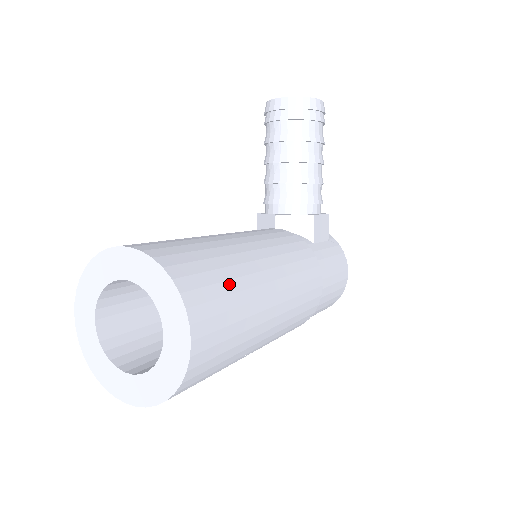
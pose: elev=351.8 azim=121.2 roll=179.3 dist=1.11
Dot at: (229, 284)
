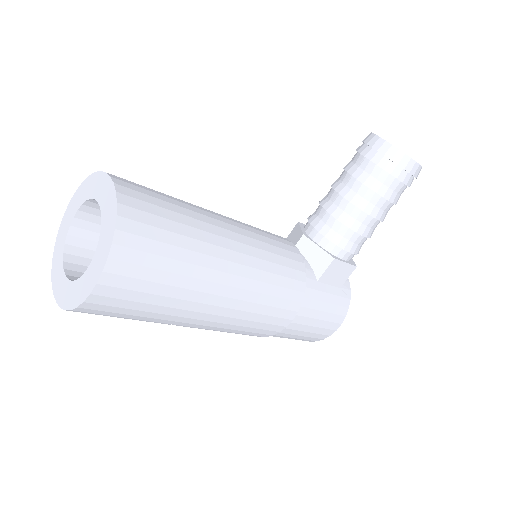
Dot at: (173, 263)
